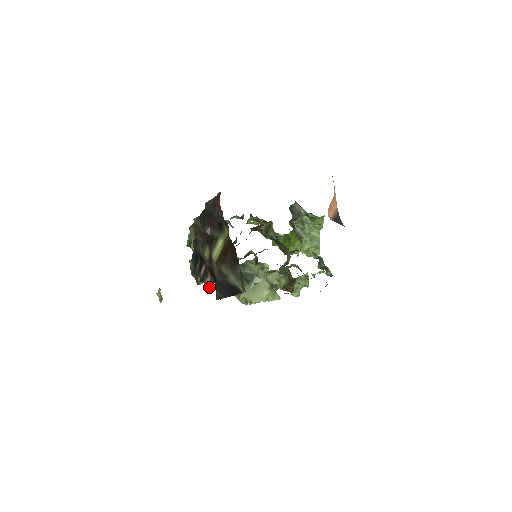
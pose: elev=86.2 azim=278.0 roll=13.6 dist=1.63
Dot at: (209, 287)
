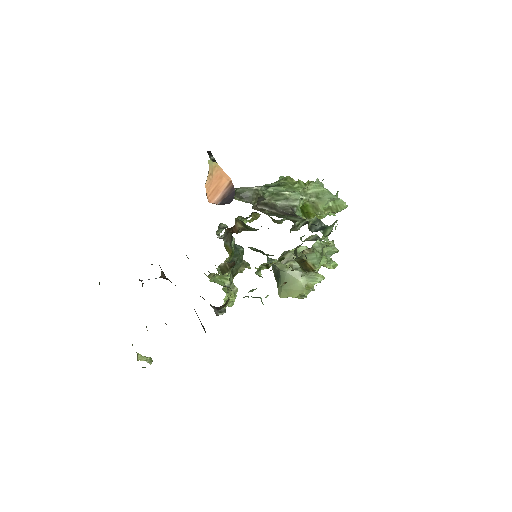
Dot at: (221, 314)
